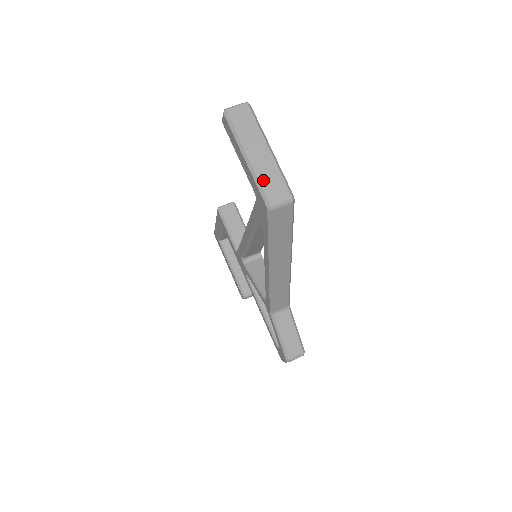
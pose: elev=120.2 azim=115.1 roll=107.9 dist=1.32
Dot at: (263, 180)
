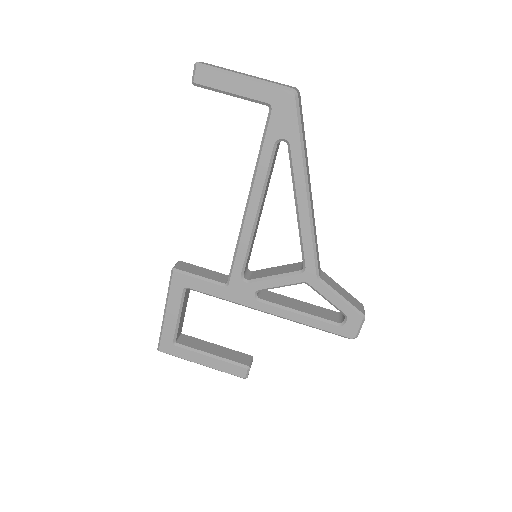
Dot at: (272, 82)
